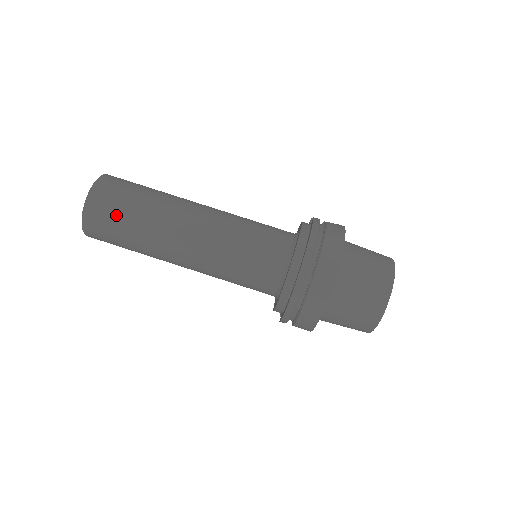
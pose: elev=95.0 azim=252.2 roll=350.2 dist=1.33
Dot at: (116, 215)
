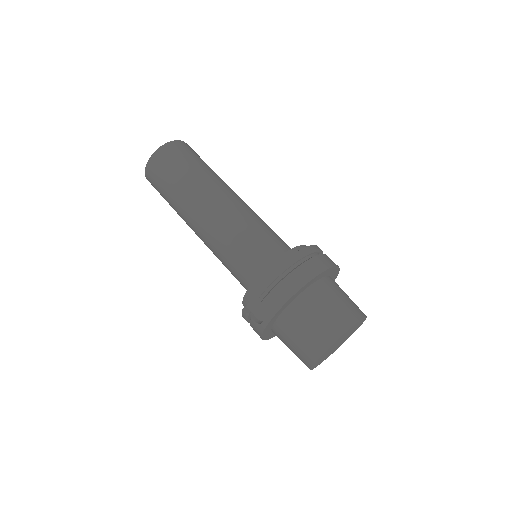
Dot at: (190, 157)
